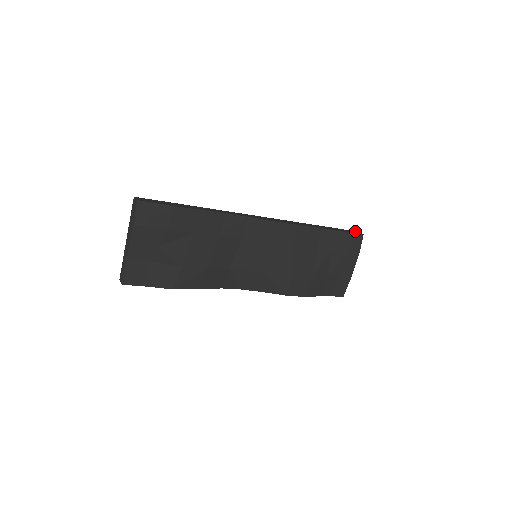
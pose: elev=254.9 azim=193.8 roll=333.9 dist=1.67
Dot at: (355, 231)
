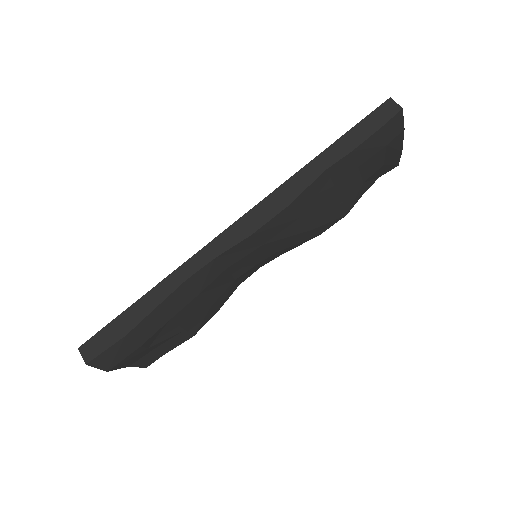
Dot at: (385, 103)
